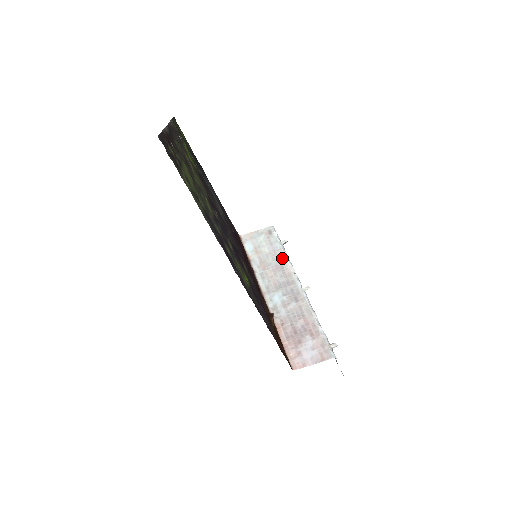
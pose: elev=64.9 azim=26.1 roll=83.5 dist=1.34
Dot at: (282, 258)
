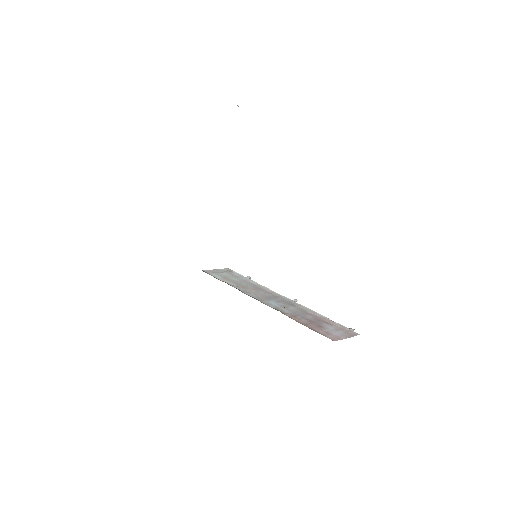
Dot at: (256, 284)
